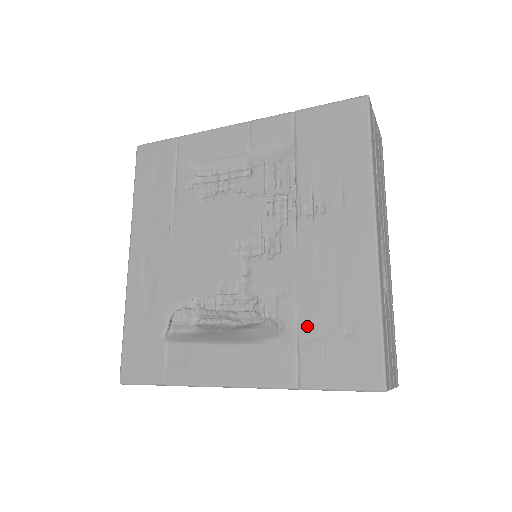
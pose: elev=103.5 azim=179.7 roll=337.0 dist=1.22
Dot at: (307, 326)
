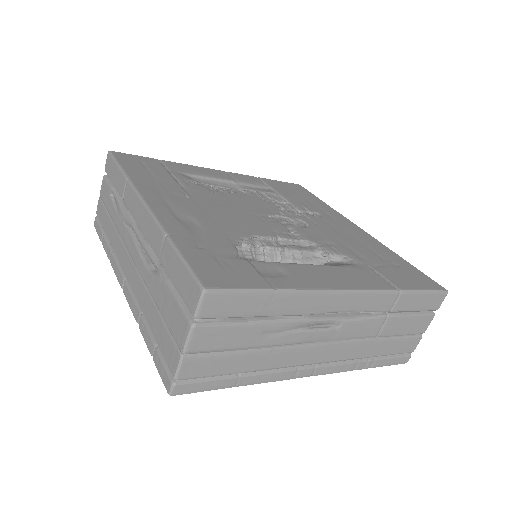
Dot at: (368, 260)
